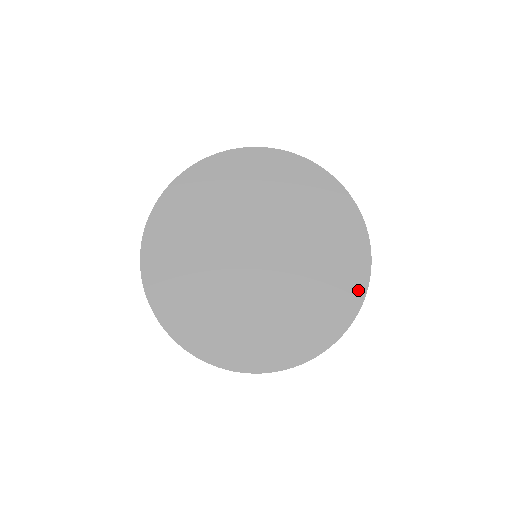
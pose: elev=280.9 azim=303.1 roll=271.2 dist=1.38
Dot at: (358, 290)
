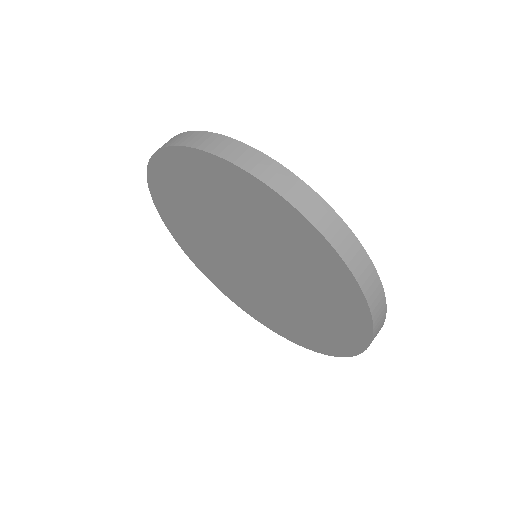
Dot at: (333, 350)
